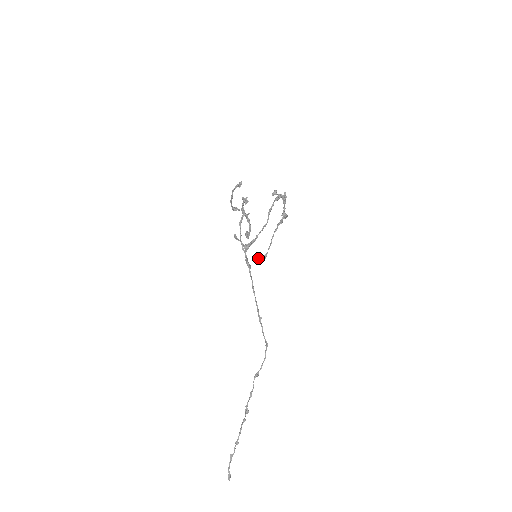
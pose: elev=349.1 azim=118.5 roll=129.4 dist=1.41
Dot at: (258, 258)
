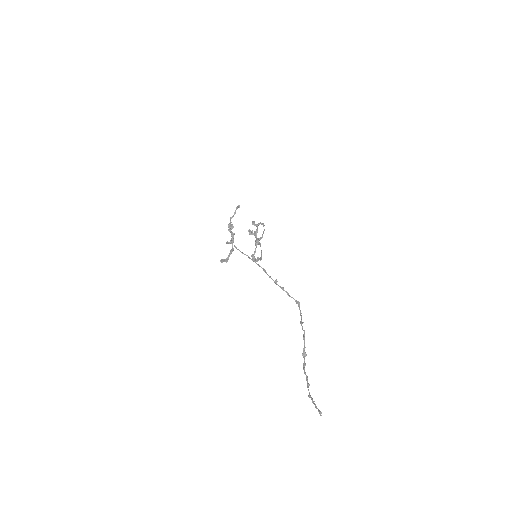
Dot at: (257, 258)
